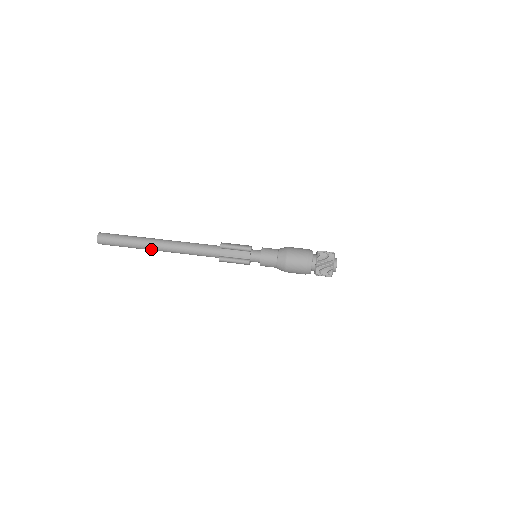
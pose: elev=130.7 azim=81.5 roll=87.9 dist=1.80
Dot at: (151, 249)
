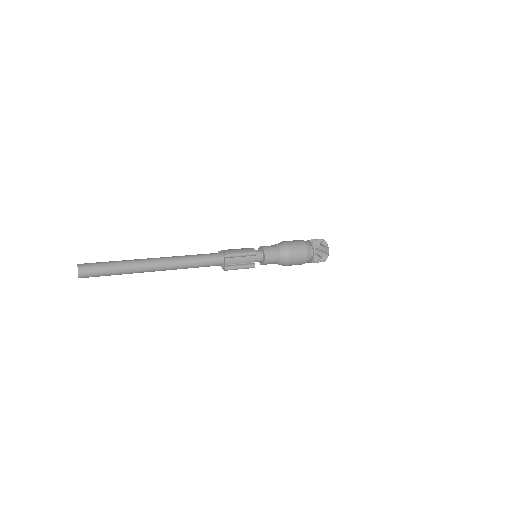
Dot at: occluded
